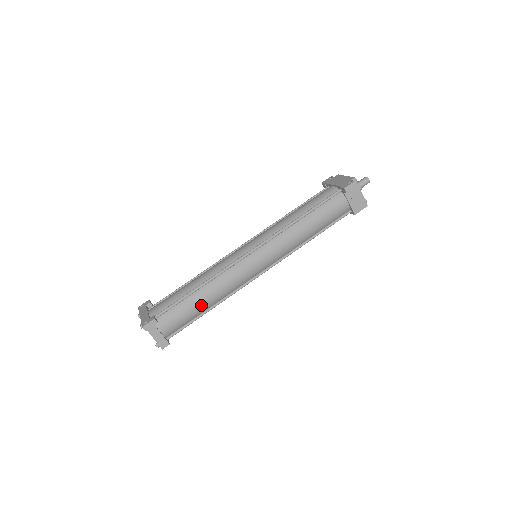
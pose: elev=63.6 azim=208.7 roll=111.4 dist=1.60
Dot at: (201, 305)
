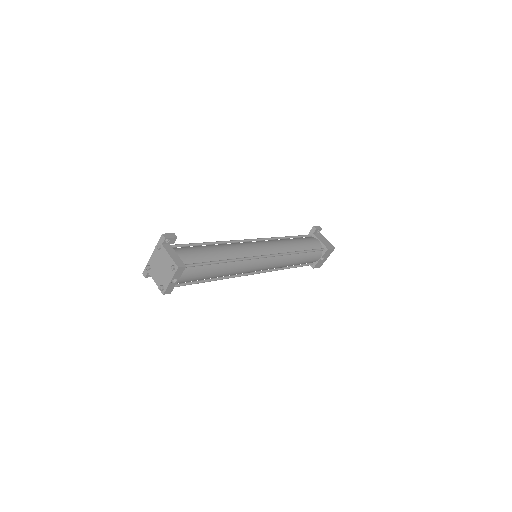
Dot at: (215, 252)
